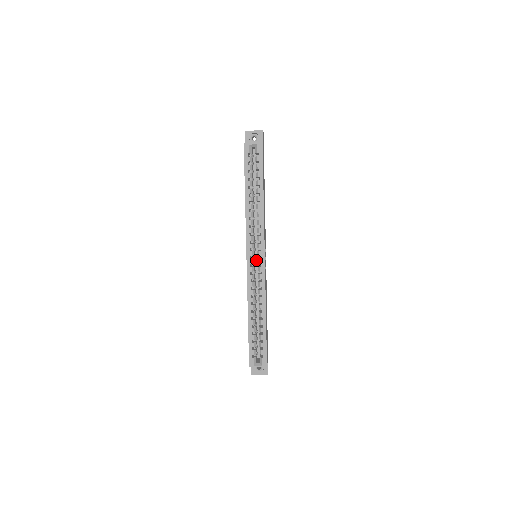
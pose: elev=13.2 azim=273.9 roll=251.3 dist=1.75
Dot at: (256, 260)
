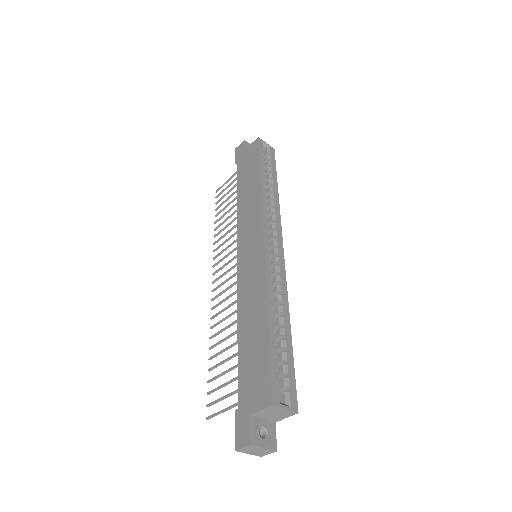
Dot at: occluded
